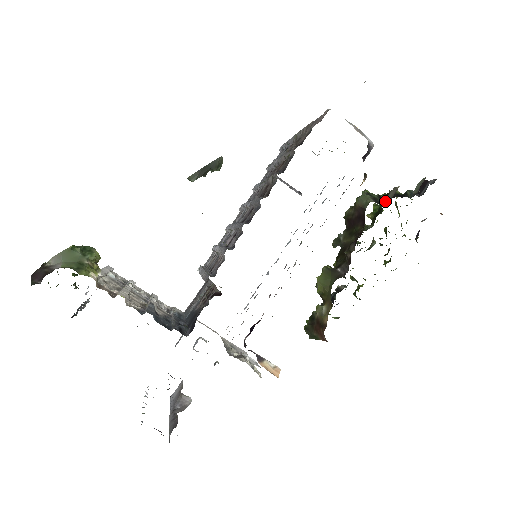
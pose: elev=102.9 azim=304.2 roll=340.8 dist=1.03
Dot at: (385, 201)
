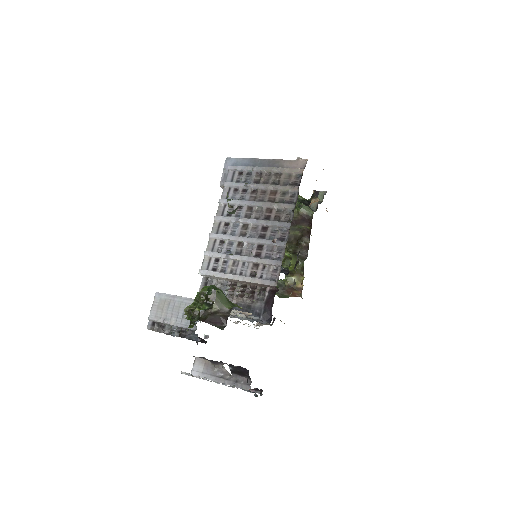
Dot at: (311, 208)
